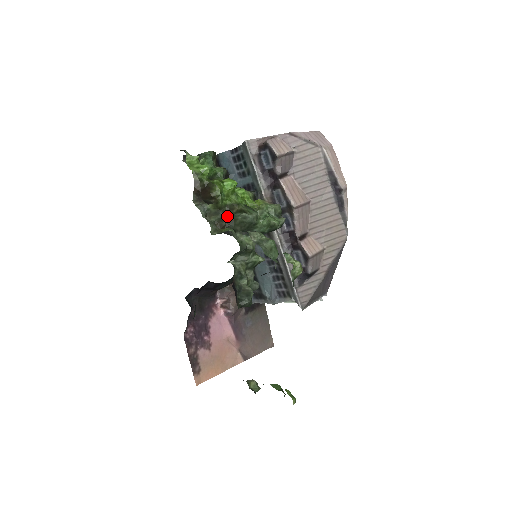
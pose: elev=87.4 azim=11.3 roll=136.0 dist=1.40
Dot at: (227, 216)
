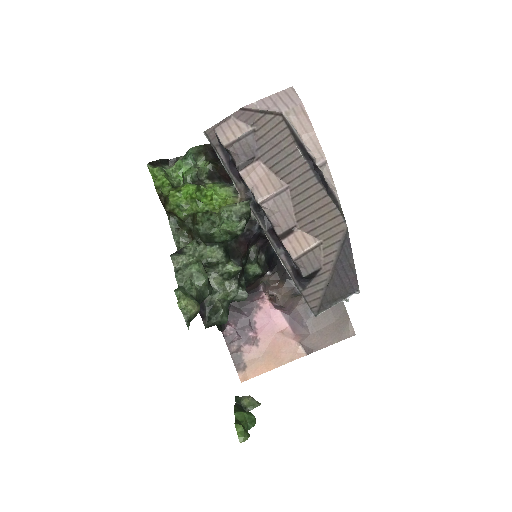
Dot at: (191, 227)
